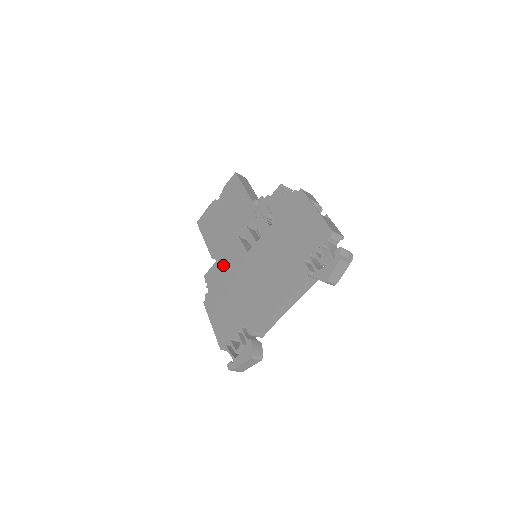
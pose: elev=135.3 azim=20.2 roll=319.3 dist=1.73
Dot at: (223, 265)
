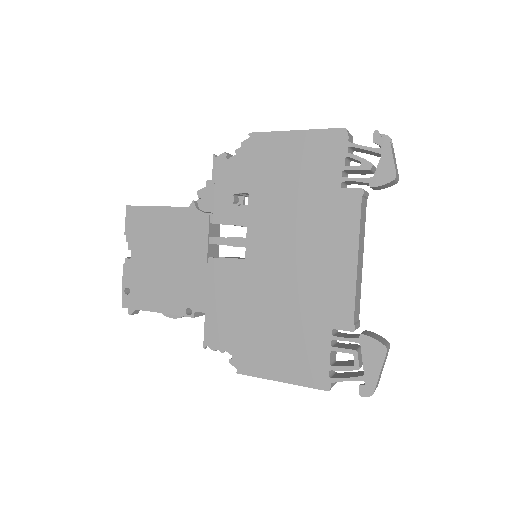
Dot at: (222, 306)
